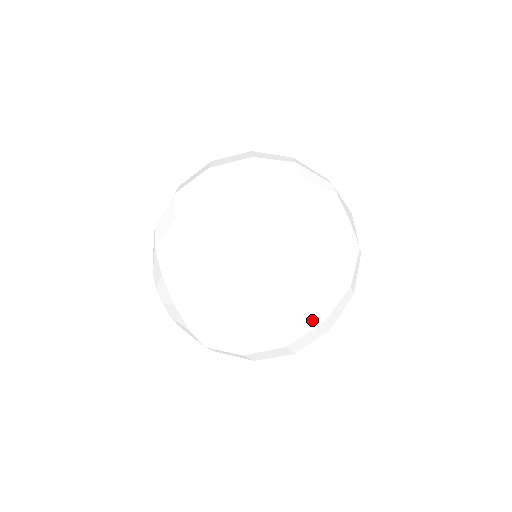
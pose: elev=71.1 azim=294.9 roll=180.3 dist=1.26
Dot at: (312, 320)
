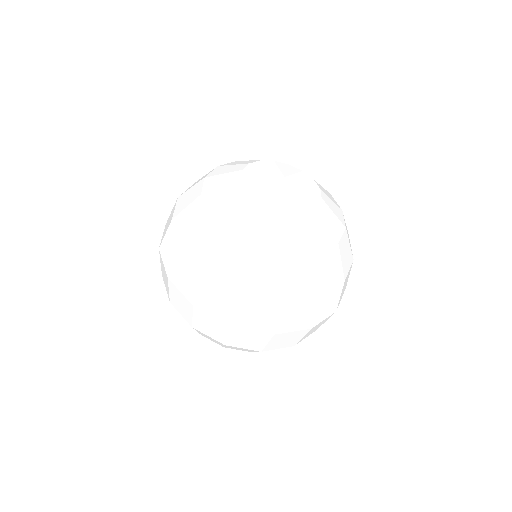
Dot at: (308, 304)
